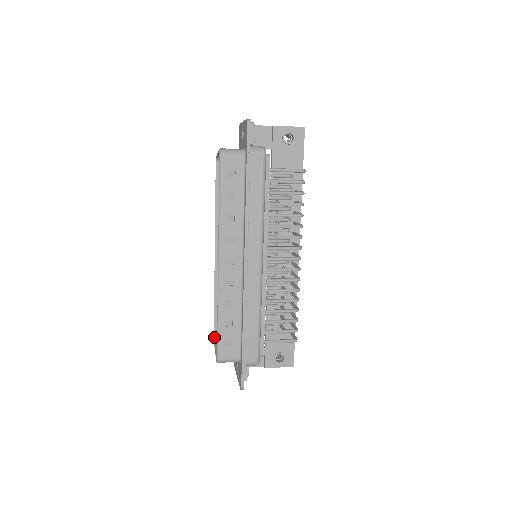
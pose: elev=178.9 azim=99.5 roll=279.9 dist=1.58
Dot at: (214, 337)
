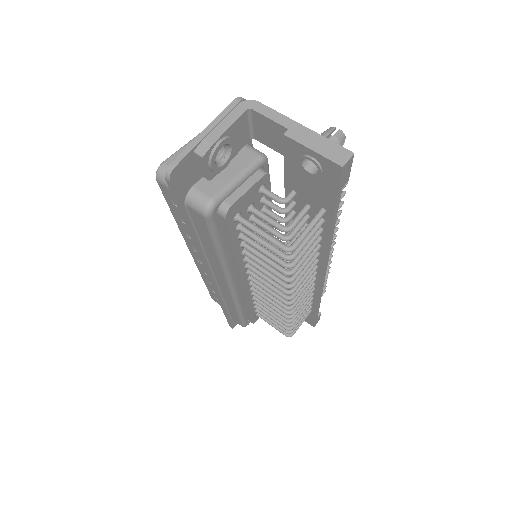
Dot at: occluded
